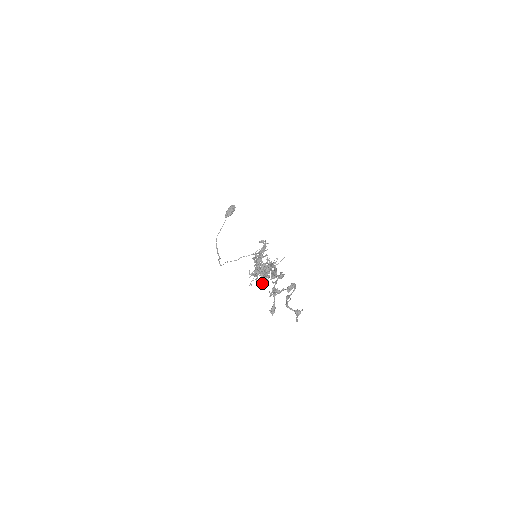
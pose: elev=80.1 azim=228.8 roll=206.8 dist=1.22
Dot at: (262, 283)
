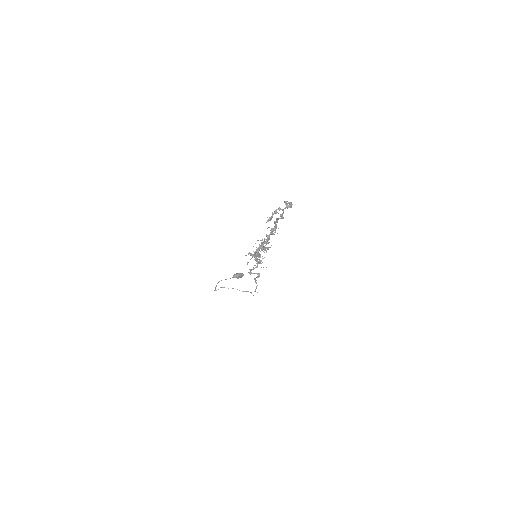
Dot at: occluded
